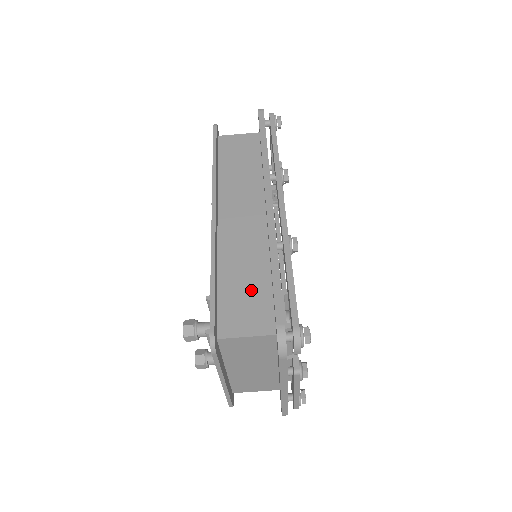
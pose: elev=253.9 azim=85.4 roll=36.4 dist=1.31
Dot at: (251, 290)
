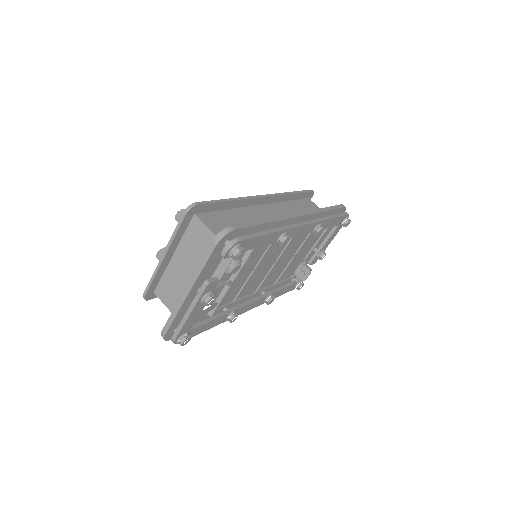
Dot at: occluded
